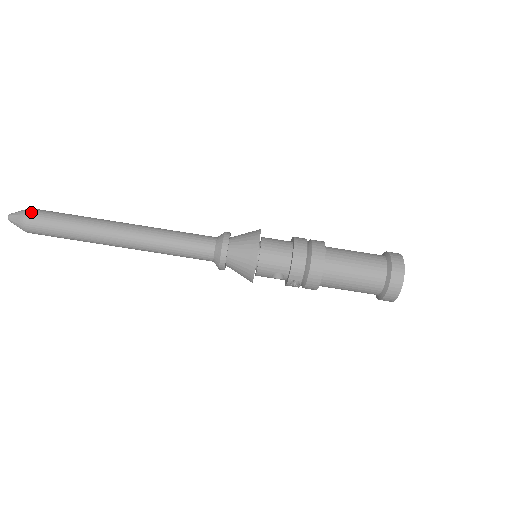
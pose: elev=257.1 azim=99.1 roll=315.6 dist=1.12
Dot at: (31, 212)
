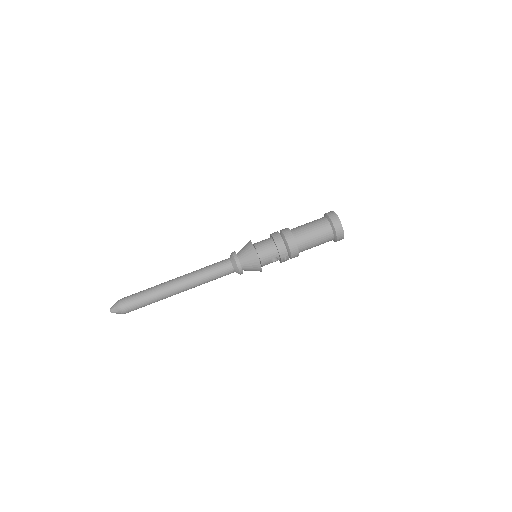
Dot at: (122, 301)
